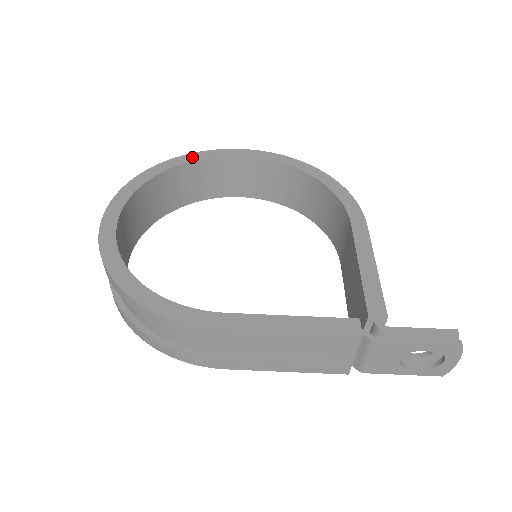
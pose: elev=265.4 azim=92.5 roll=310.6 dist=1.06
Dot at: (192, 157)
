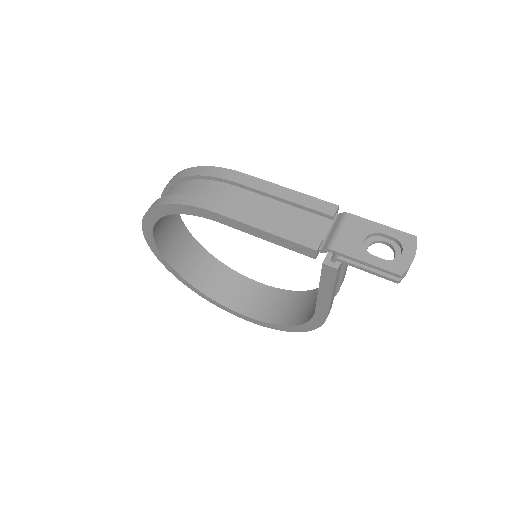
Dot at: occluded
